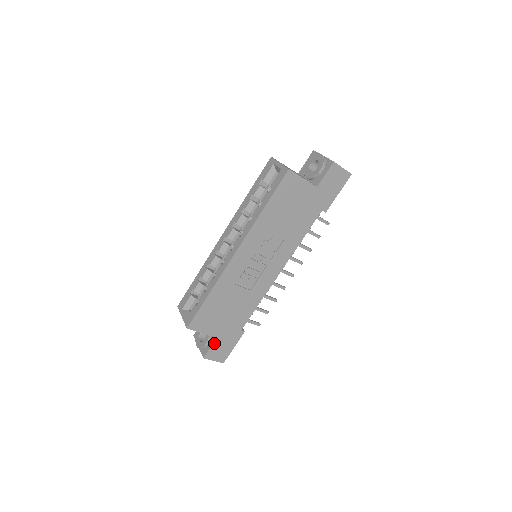
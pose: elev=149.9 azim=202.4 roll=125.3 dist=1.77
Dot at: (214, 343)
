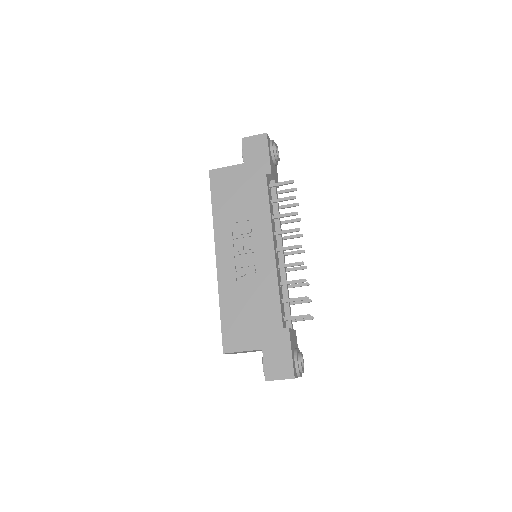
Dot at: (264, 358)
